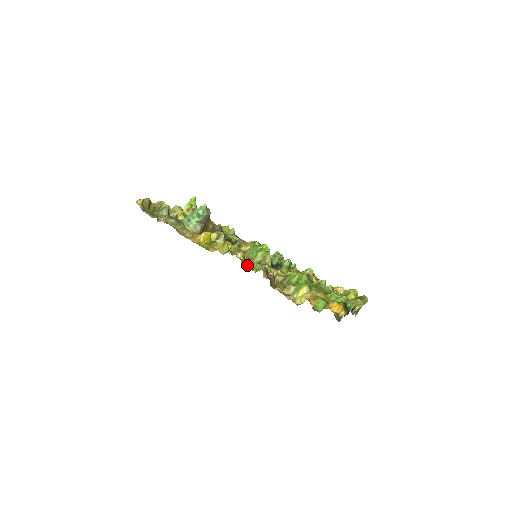
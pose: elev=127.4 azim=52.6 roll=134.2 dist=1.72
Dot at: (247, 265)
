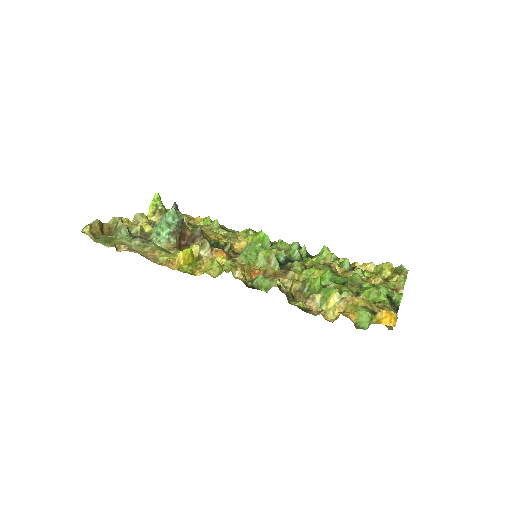
Dot at: (251, 284)
